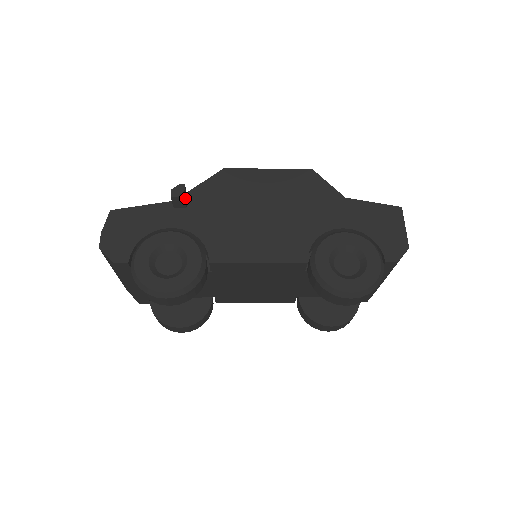
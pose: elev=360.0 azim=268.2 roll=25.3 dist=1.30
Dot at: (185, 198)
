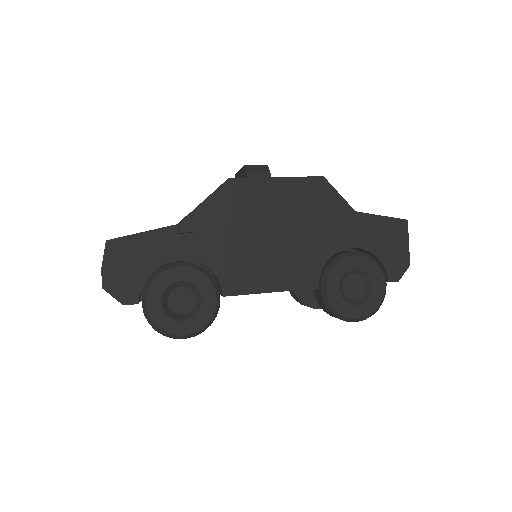
Dot at: occluded
